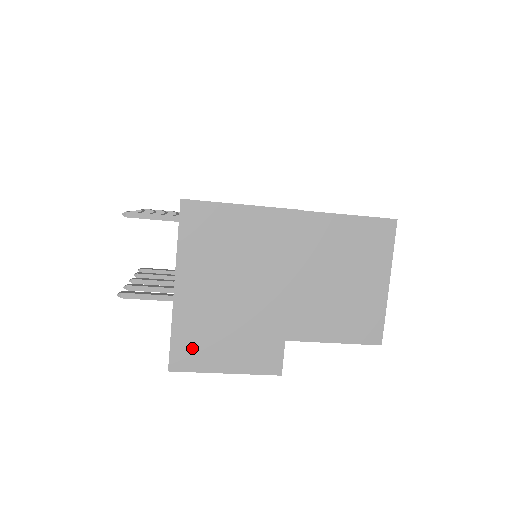
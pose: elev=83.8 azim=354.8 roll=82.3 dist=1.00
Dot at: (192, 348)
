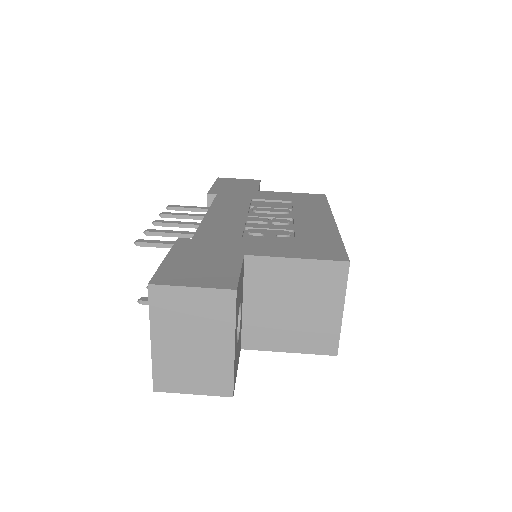
Dot at: (168, 378)
